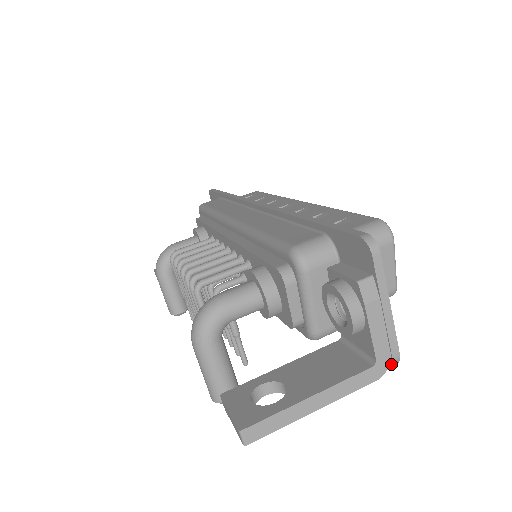
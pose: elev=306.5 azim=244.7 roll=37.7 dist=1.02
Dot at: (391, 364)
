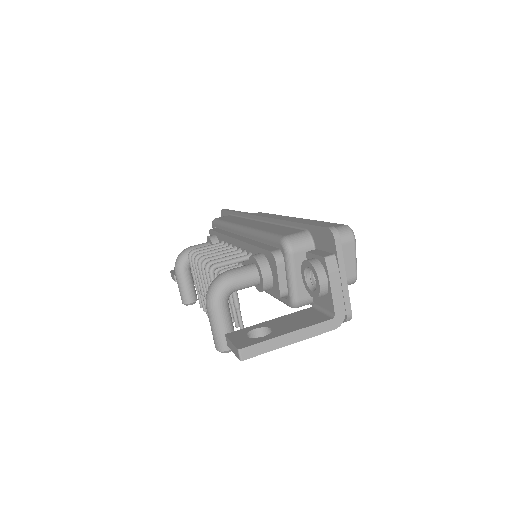
Dot at: (346, 320)
